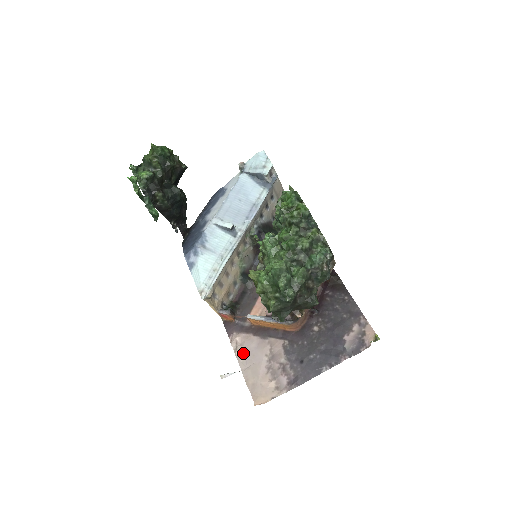
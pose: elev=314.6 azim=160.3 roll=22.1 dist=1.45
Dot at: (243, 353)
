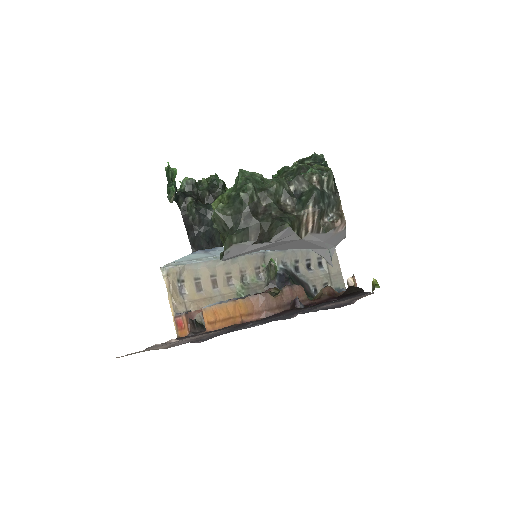
Dot at: (164, 344)
